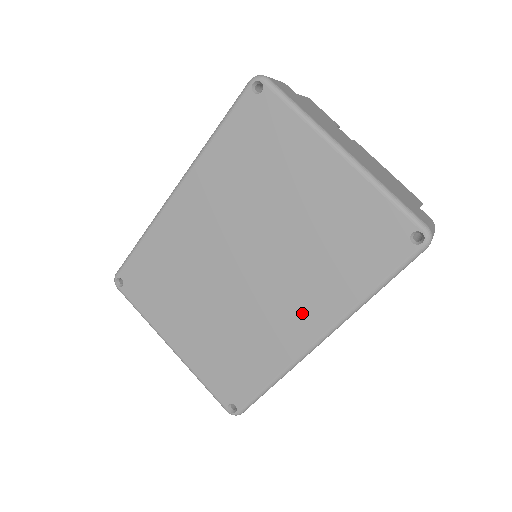
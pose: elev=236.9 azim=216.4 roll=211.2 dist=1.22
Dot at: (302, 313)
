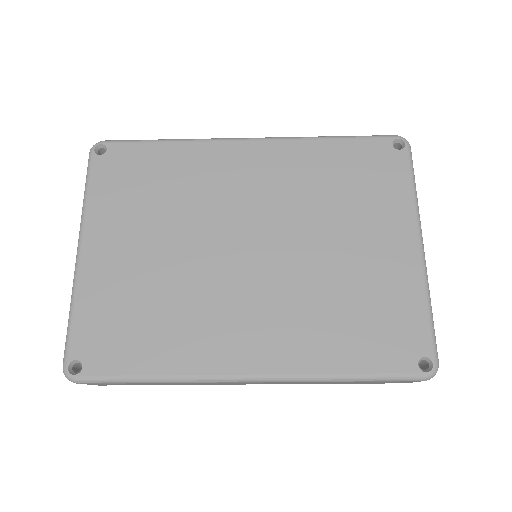
Dot at: (260, 338)
